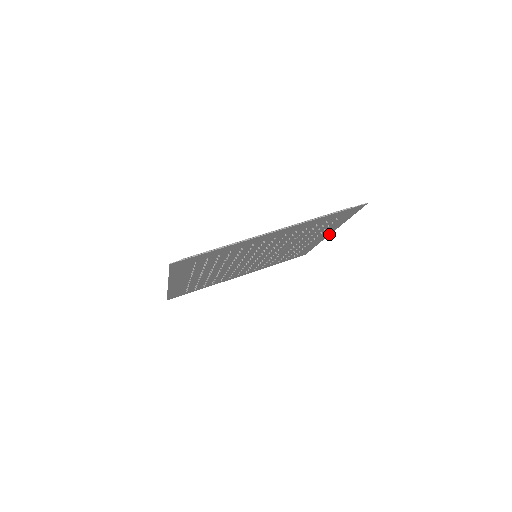
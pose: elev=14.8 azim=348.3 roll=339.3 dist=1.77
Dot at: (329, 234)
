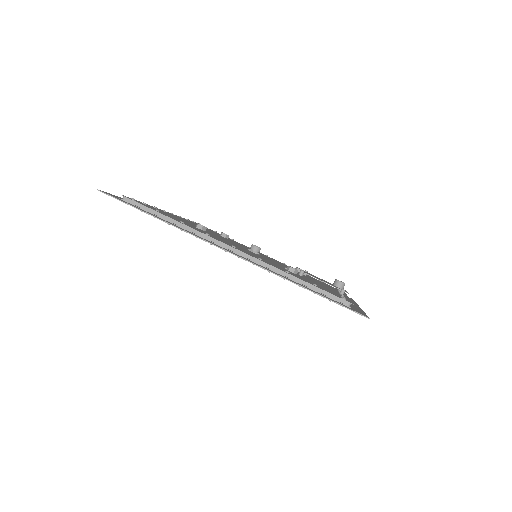
Dot at: (357, 305)
